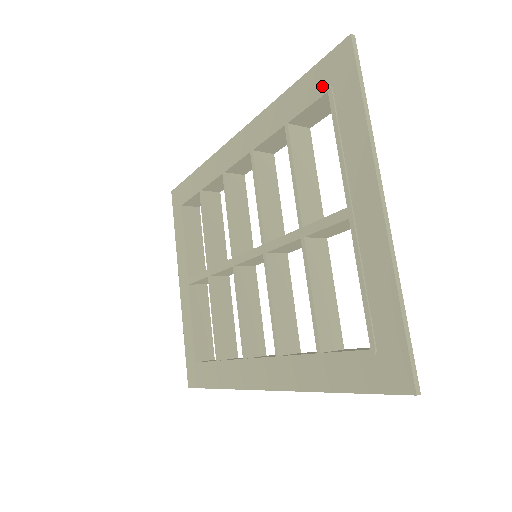
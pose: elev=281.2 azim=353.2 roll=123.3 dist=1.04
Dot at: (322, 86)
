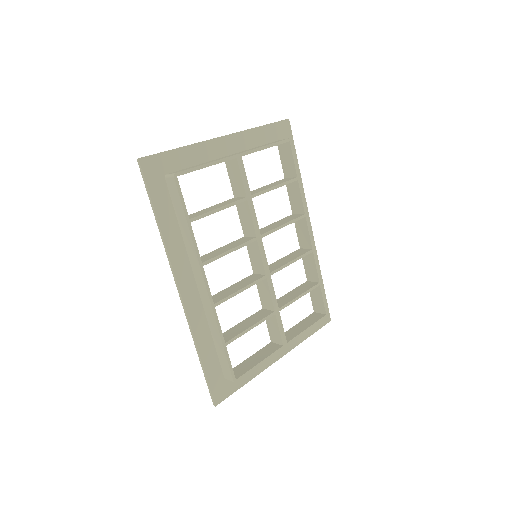
Dot at: occluded
